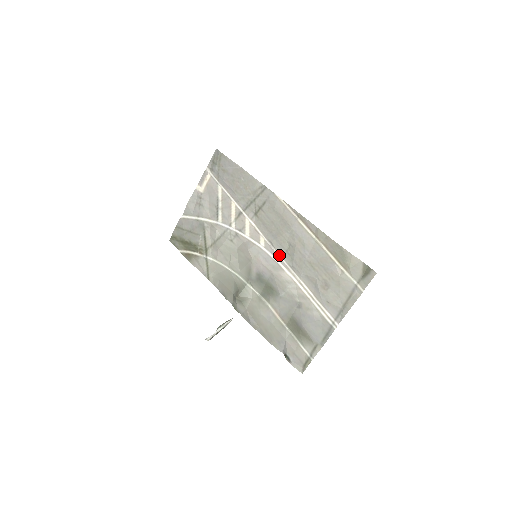
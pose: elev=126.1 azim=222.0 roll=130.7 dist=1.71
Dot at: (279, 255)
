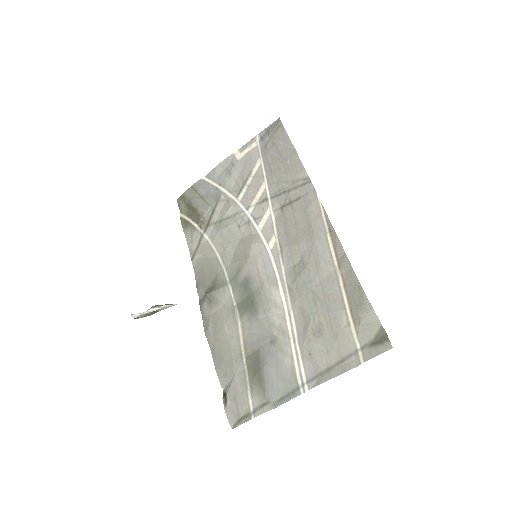
Dot at: (283, 267)
